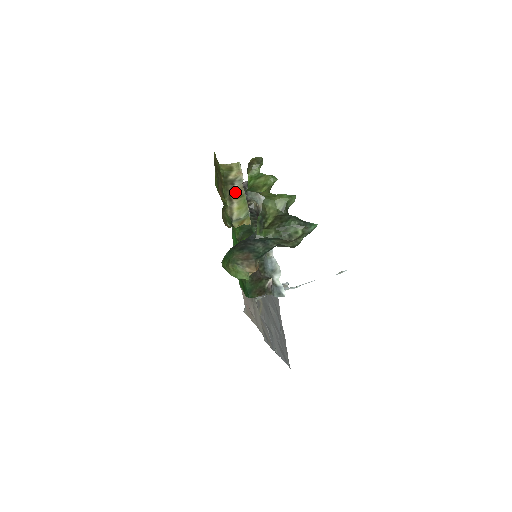
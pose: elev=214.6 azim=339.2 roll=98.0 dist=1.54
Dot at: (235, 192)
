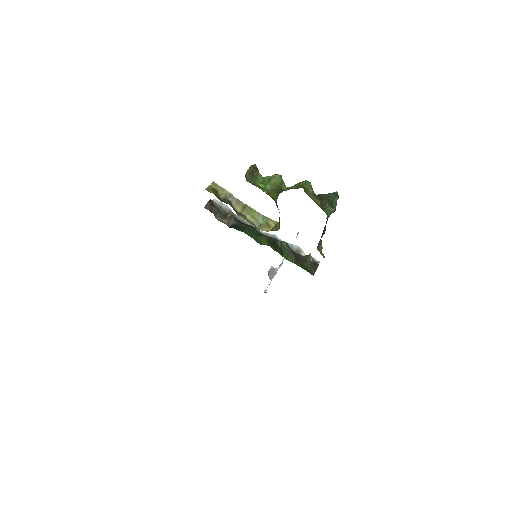
Dot at: (236, 207)
